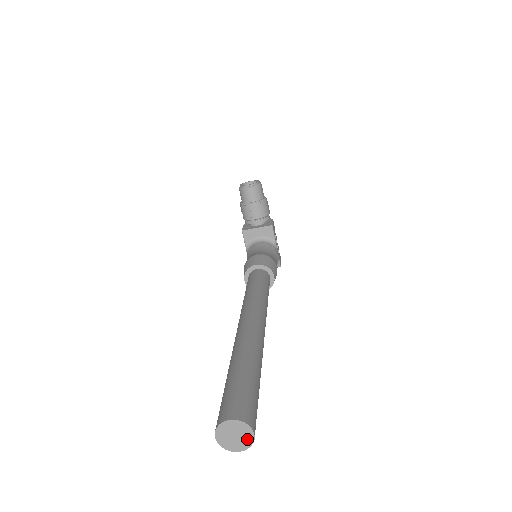
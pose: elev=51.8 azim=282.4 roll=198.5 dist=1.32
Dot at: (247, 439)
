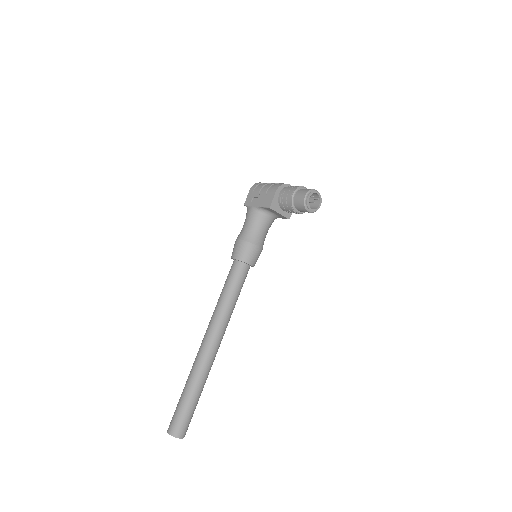
Dot at: occluded
